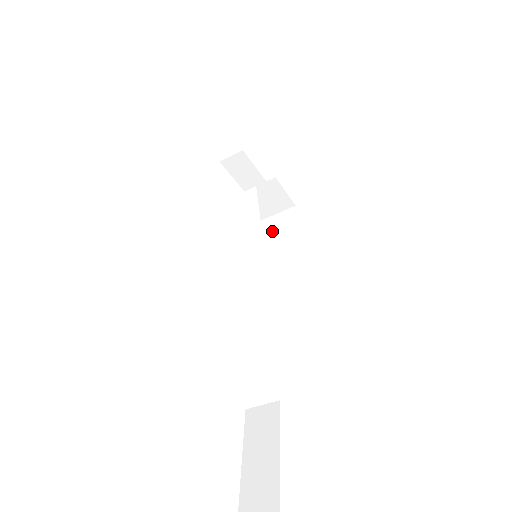
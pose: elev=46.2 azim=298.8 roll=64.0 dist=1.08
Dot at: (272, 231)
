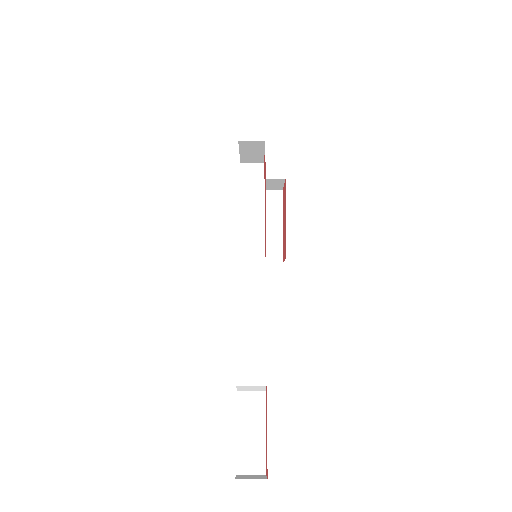
Dot at: occluded
